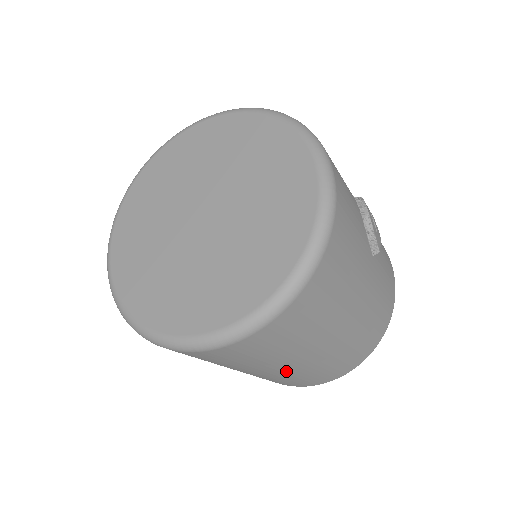
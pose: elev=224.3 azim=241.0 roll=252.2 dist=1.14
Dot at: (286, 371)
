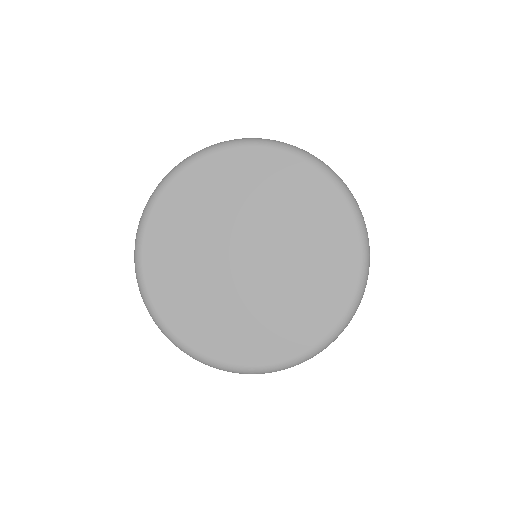
Dot at: occluded
